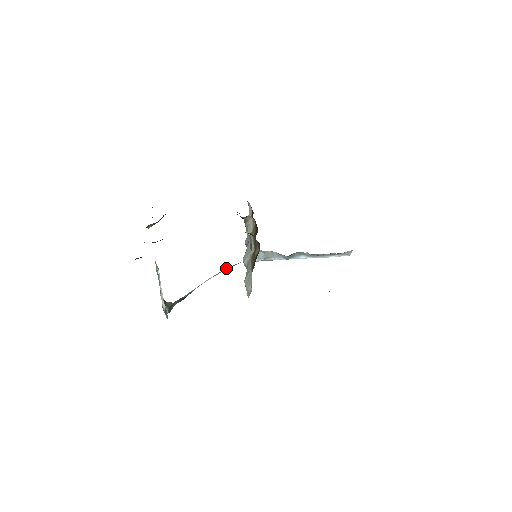
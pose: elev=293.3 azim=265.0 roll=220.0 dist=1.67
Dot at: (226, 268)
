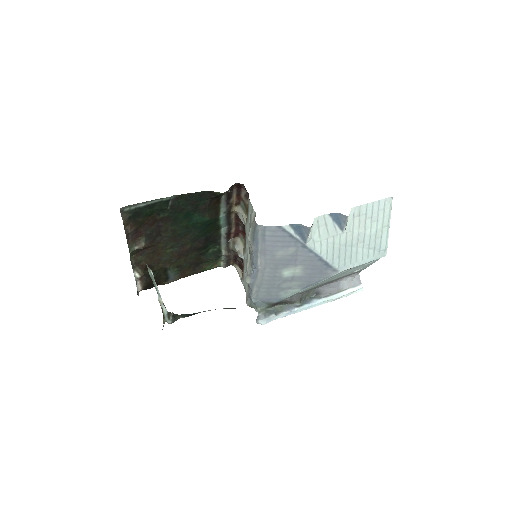
Dot at: (233, 308)
